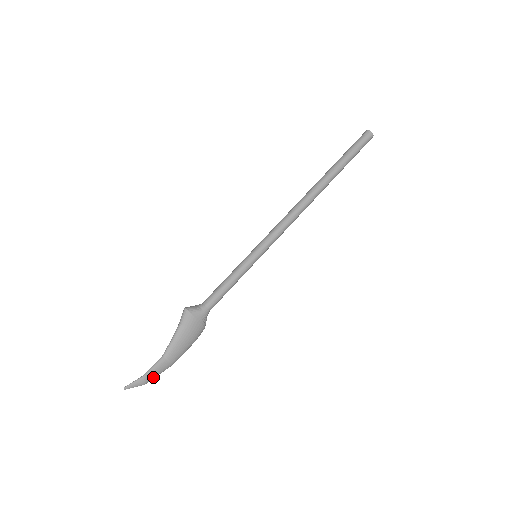
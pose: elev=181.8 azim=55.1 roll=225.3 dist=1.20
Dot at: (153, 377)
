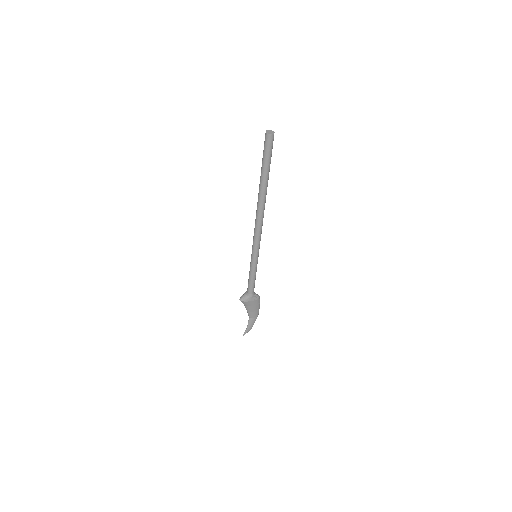
Dot at: (252, 326)
